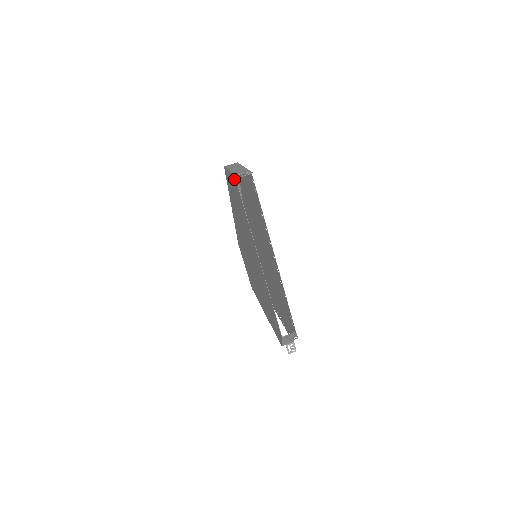
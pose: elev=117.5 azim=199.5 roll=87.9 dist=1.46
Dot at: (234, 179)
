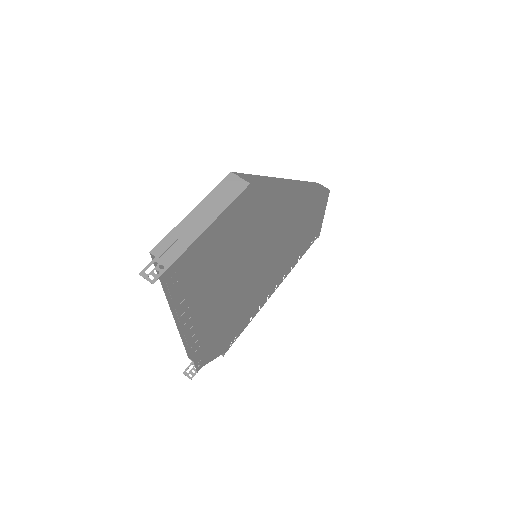
Dot at: (163, 244)
